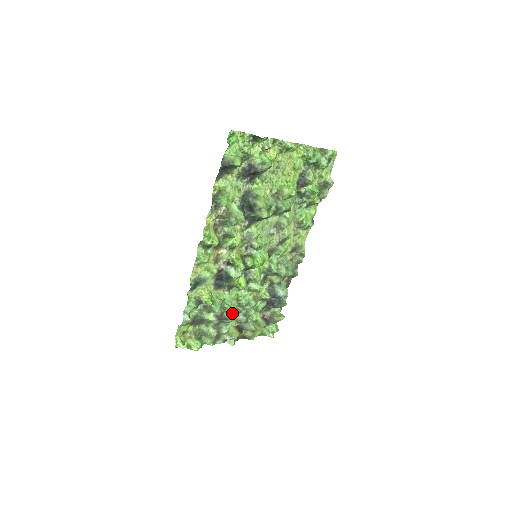
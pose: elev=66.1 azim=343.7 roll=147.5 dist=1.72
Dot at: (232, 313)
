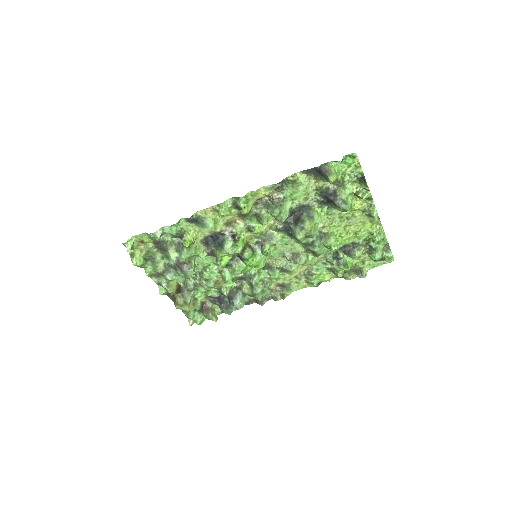
Dot at: (190, 271)
